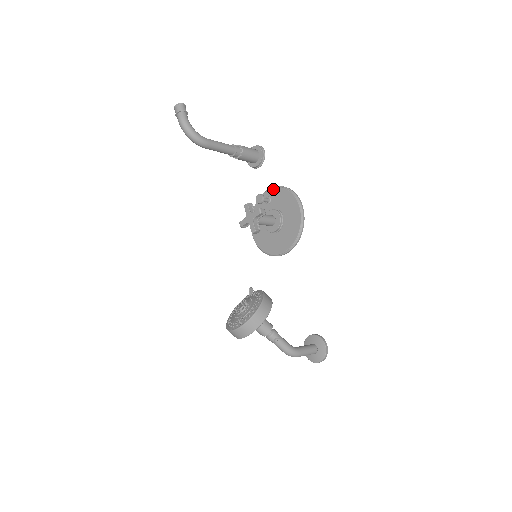
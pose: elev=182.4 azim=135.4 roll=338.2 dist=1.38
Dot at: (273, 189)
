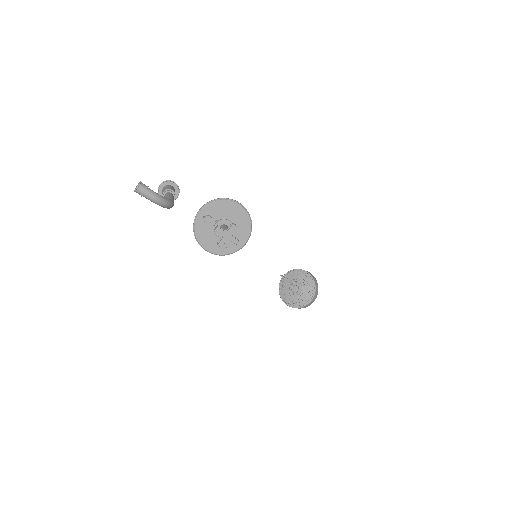
Dot at: (207, 206)
